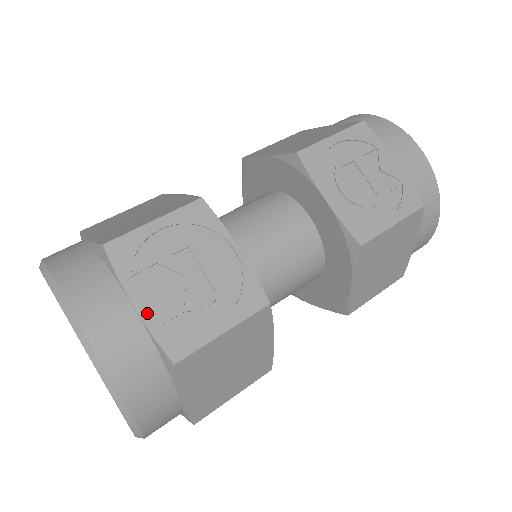
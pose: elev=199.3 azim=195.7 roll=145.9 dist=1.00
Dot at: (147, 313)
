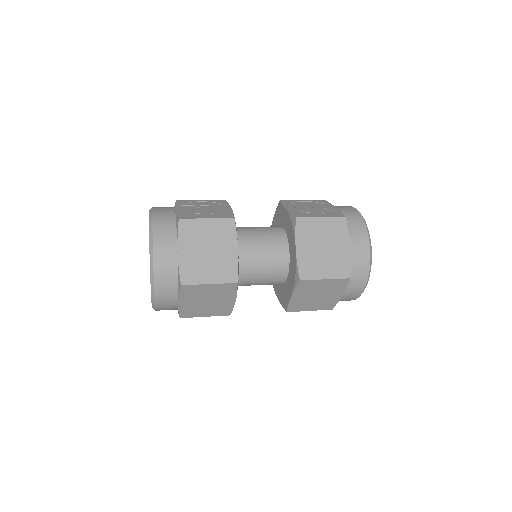
Dot at: (179, 210)
